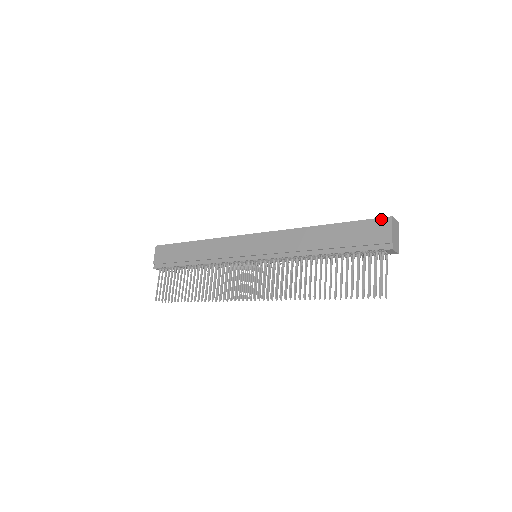
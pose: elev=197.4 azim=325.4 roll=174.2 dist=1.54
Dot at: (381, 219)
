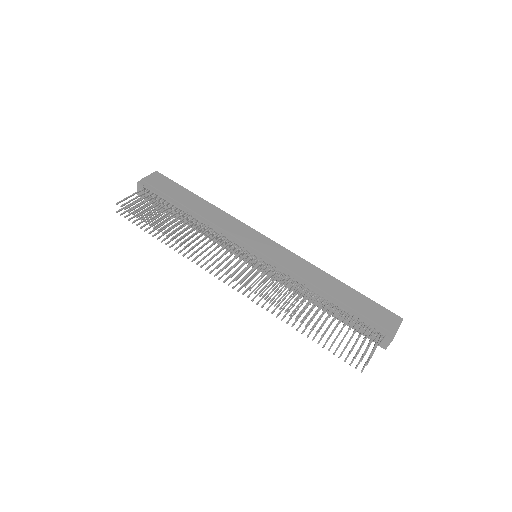
Dot at: (394, 314)
